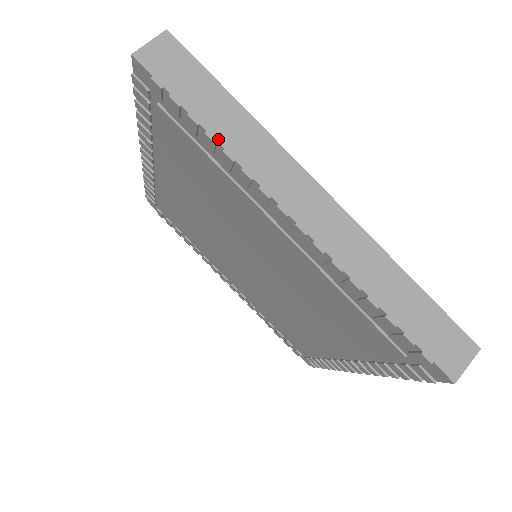
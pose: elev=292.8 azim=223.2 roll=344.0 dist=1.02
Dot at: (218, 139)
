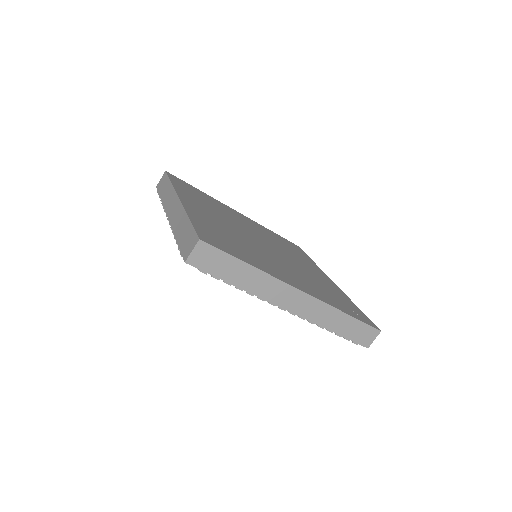
Dot at: (243, 288)
